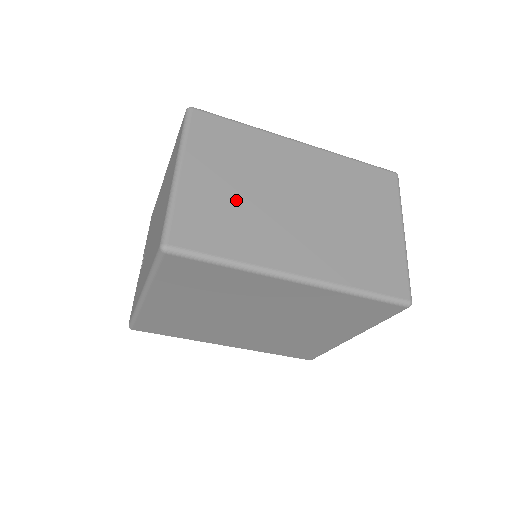
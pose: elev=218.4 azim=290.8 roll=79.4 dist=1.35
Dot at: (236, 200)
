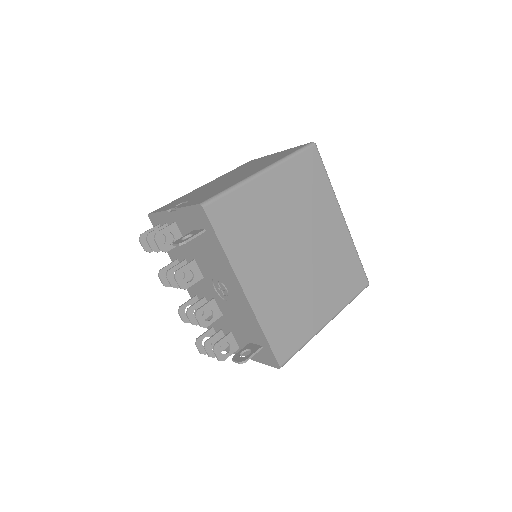
Dot at: occluded
